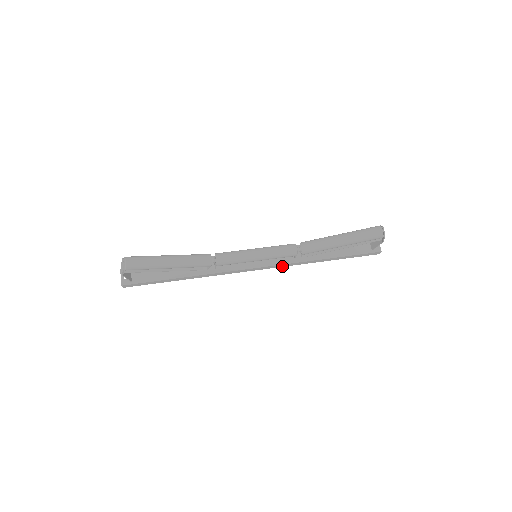
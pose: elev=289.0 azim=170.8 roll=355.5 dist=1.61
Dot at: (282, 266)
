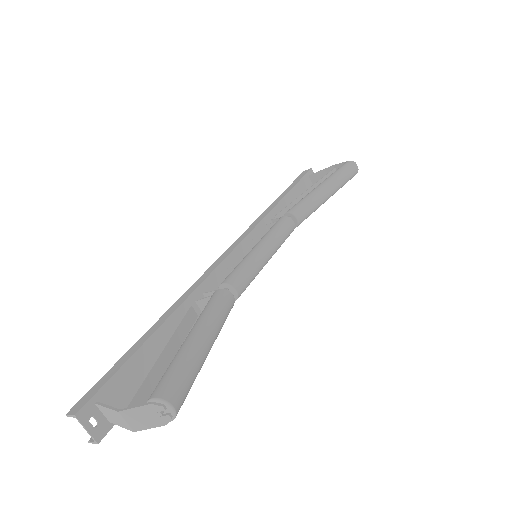
Dot at: occluded
